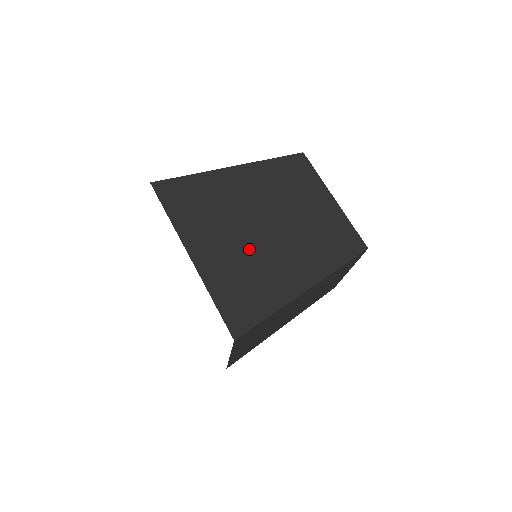
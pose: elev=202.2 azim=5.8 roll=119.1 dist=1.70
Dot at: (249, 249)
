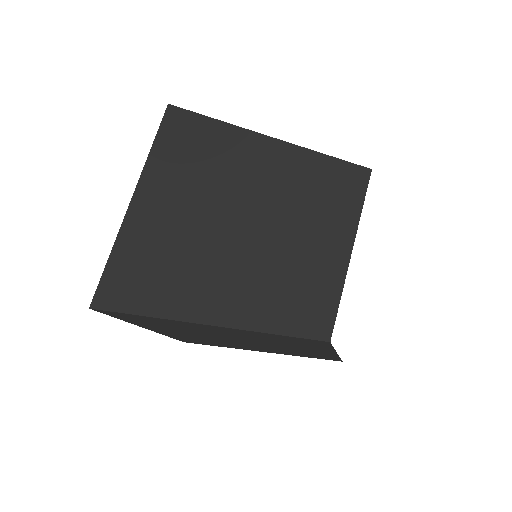
Dot at: (191, 234)
